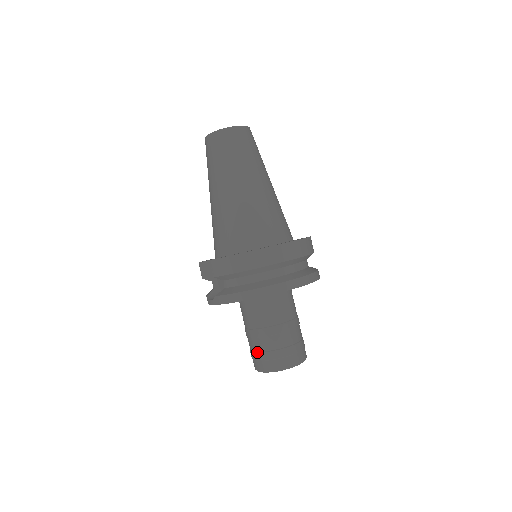
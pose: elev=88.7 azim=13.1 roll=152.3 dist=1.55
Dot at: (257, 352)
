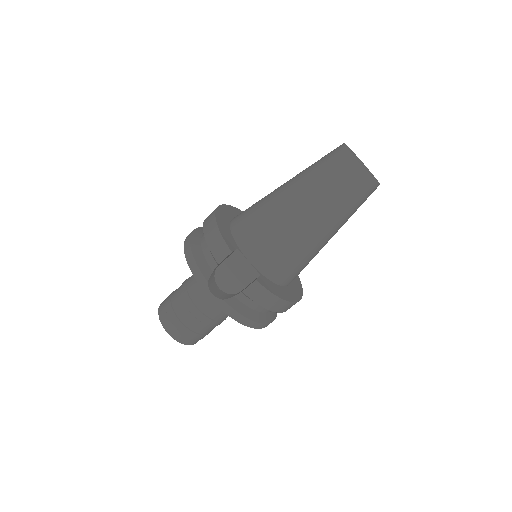
Dot at: (187, 327)
